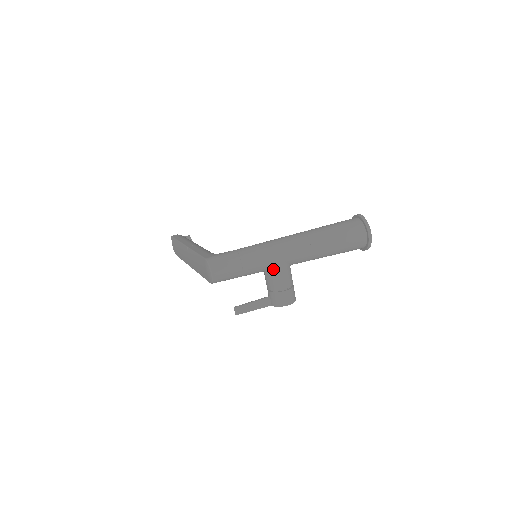
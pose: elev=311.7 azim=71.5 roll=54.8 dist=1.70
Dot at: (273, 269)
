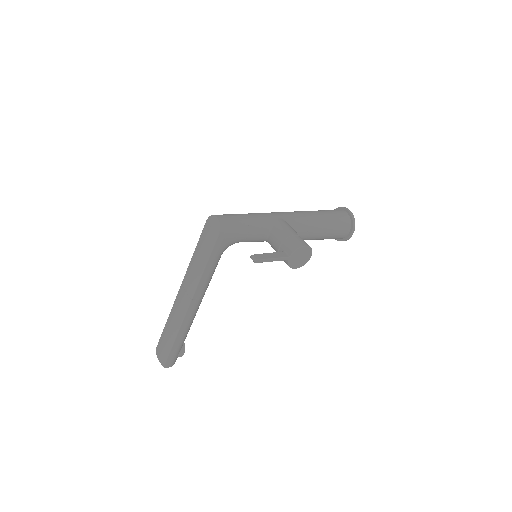
Dot at: (276, 224)
